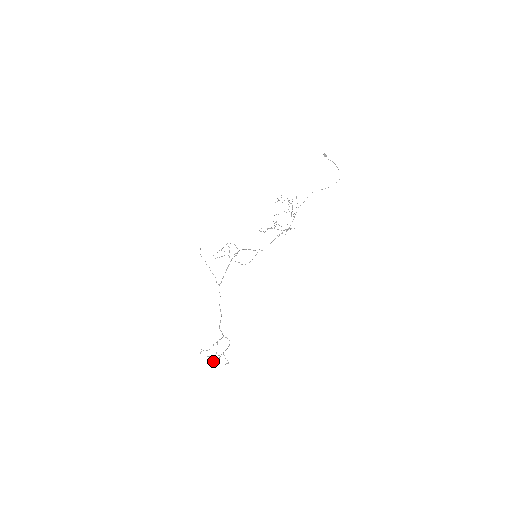
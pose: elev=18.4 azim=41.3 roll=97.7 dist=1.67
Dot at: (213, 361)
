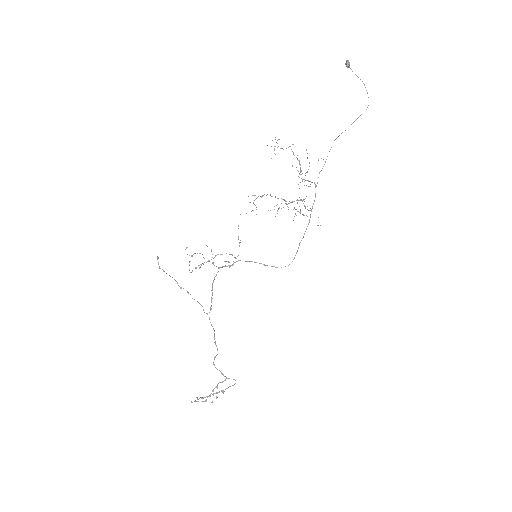
Dot at: occluded
